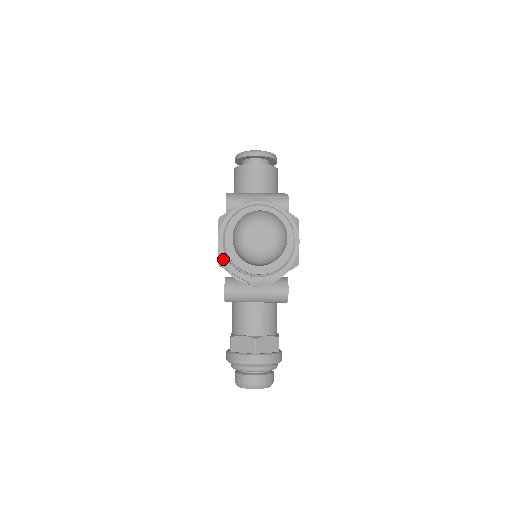
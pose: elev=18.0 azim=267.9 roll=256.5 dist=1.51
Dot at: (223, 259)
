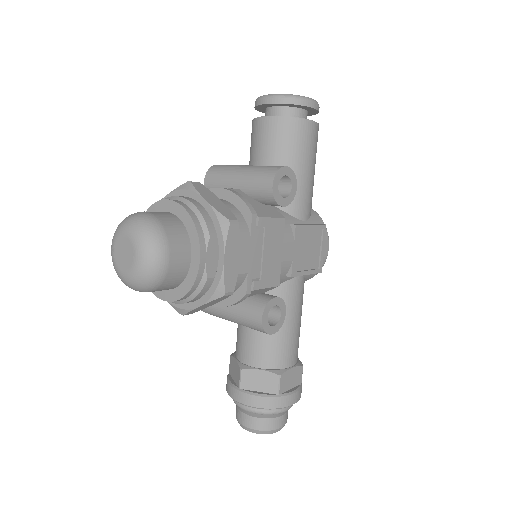
Dot at: occluded
